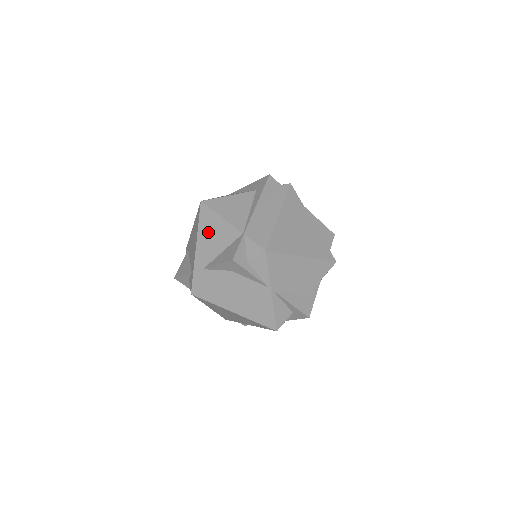
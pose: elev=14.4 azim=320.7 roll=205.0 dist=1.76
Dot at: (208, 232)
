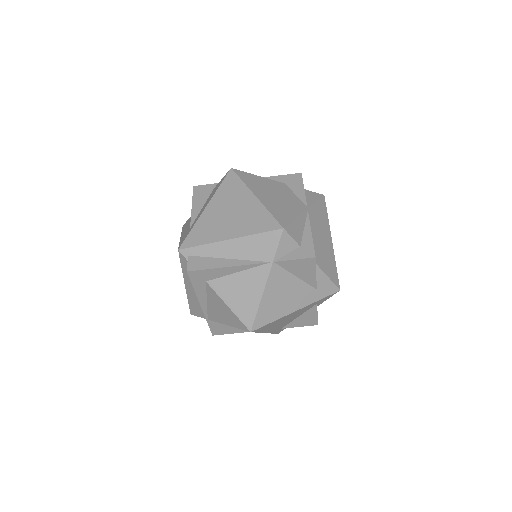
Dot at: occluded
